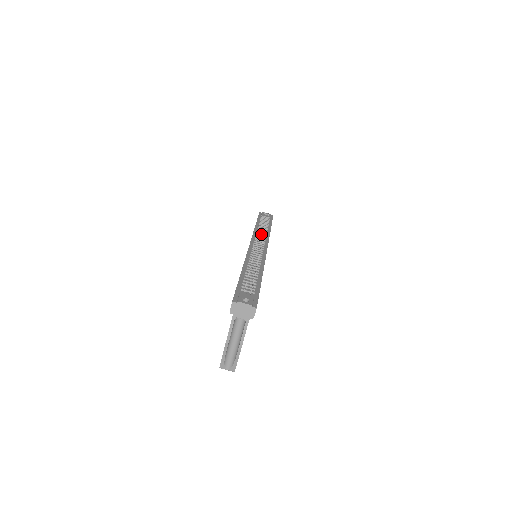
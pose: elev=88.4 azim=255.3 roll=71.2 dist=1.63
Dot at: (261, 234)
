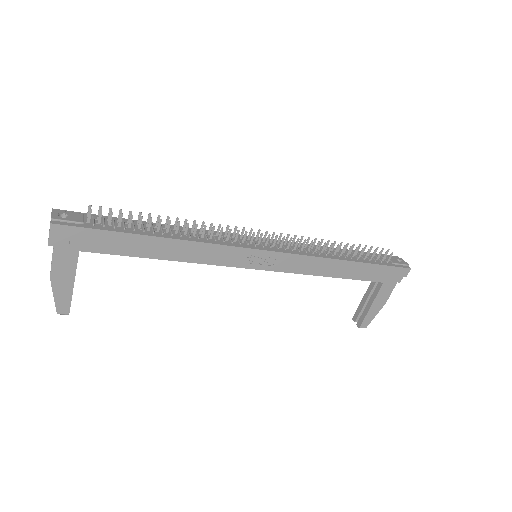
Dot at: (310, 248)
